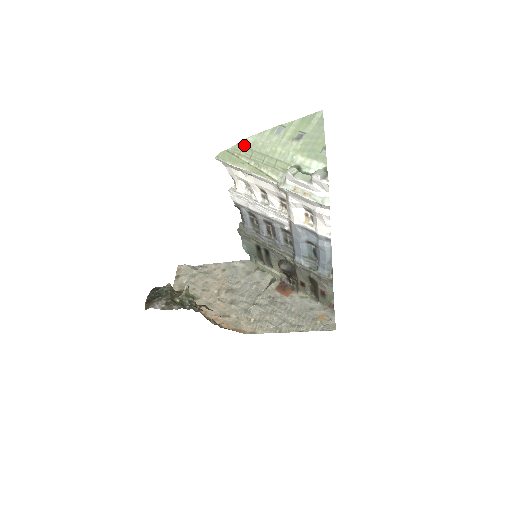
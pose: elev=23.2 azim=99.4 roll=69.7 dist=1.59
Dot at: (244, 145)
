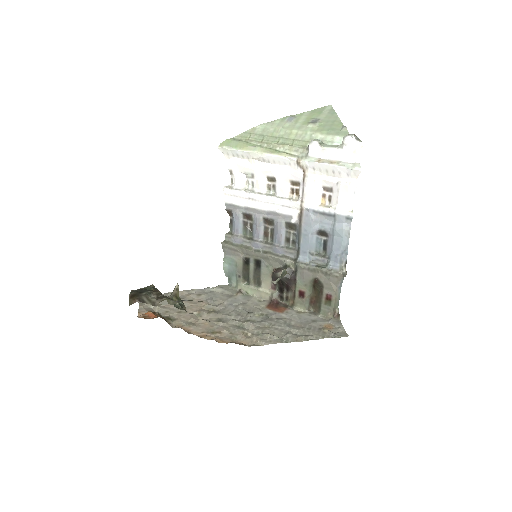
Dot at: (253, 132)
